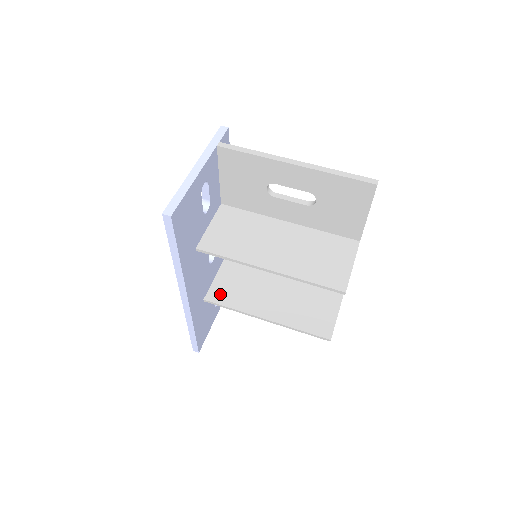
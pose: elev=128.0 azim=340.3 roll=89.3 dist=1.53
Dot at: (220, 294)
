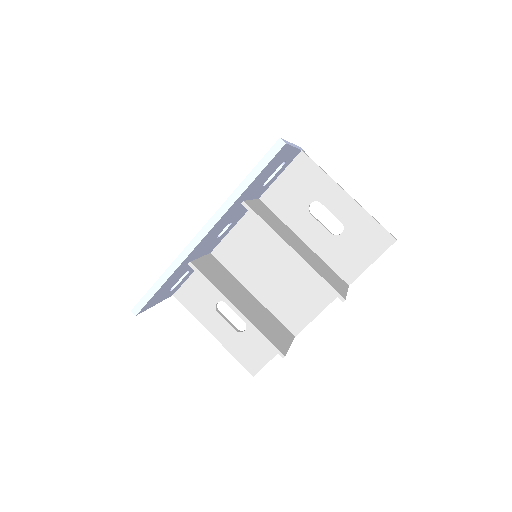
Dot at: (204, 269)
